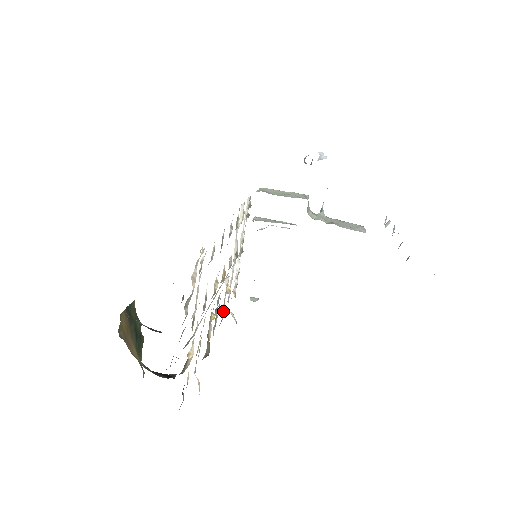
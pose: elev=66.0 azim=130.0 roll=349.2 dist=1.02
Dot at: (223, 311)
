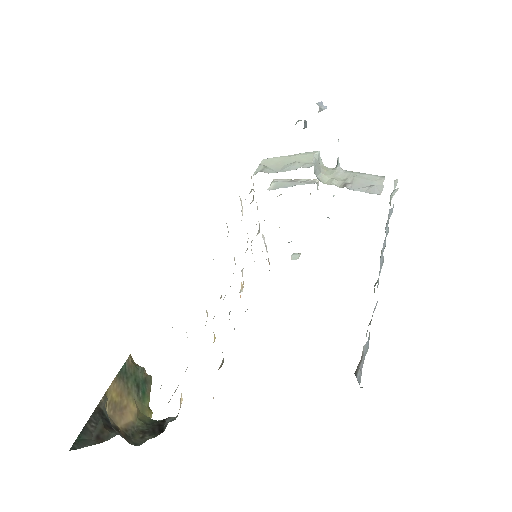
Dot at: occluded
